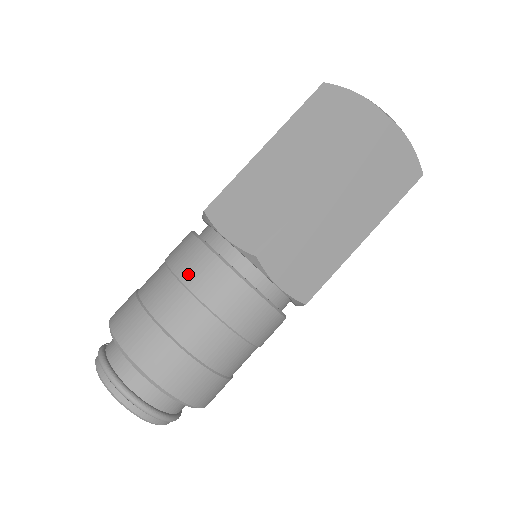
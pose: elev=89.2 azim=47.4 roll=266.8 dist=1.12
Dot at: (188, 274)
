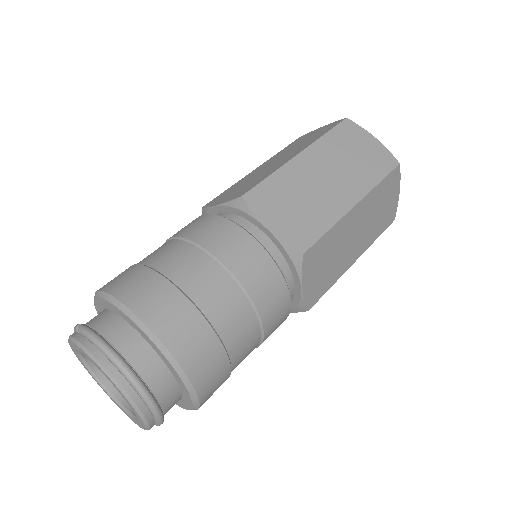
Dot at: (230, 257)
